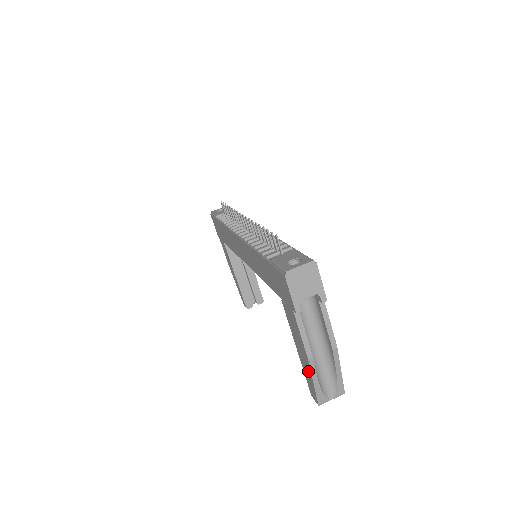
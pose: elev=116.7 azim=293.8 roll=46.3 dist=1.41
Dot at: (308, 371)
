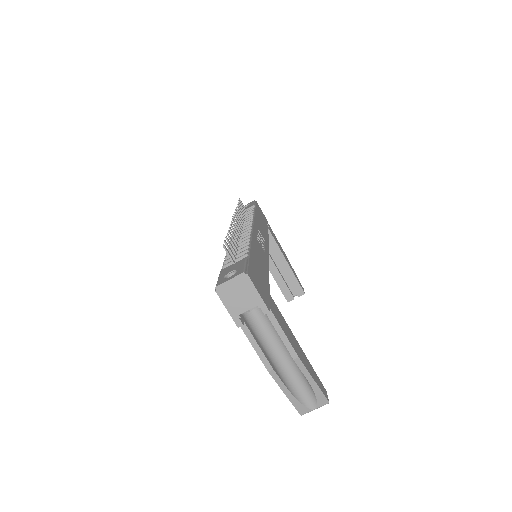
Dot at: occluded
